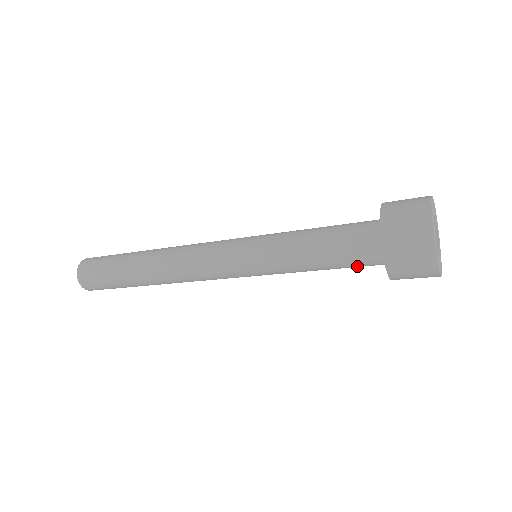
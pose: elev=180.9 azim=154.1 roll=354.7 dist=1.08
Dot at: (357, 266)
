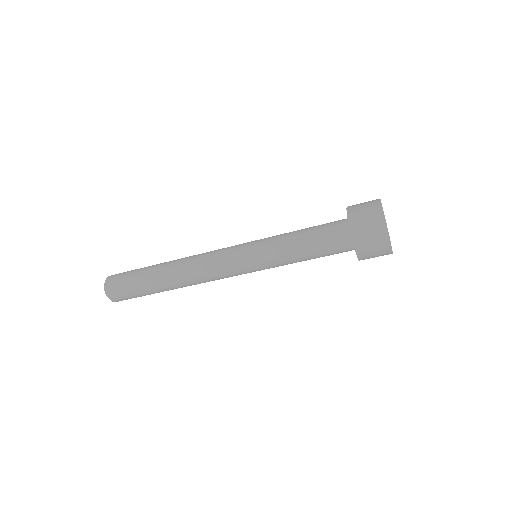
Dot at: occluded
